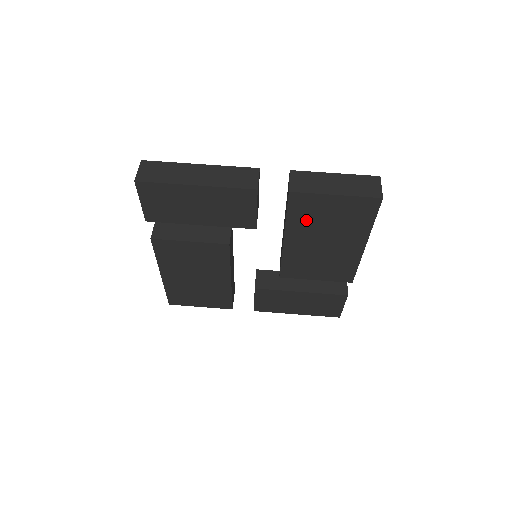
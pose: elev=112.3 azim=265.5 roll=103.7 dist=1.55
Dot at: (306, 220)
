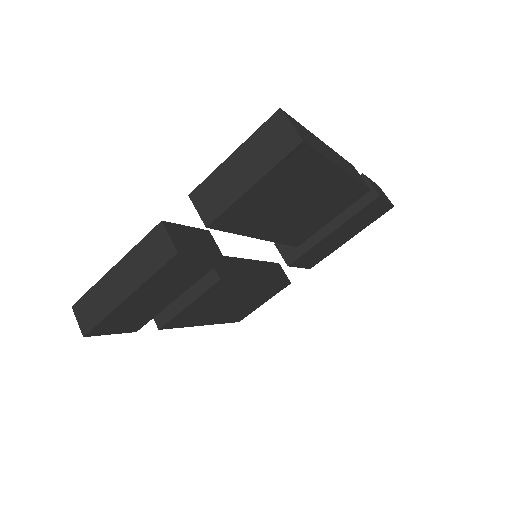
Dot at: (256, 218)
